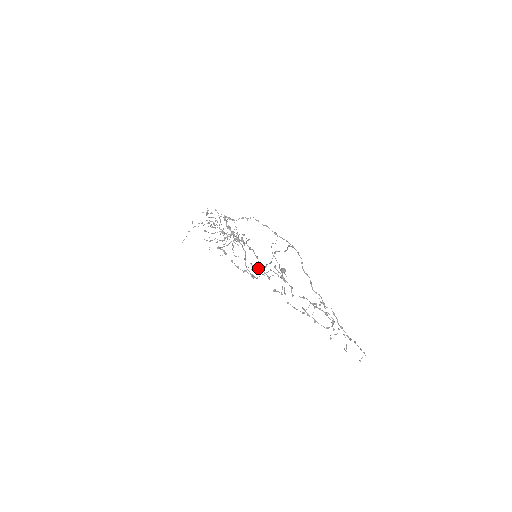
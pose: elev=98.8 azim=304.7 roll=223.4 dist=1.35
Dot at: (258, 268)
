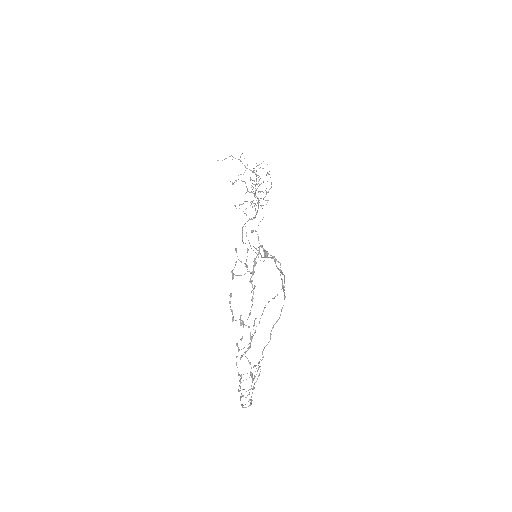
Dot at: occluded
